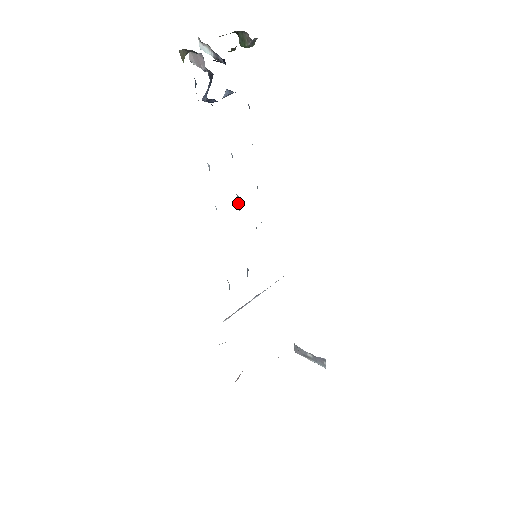
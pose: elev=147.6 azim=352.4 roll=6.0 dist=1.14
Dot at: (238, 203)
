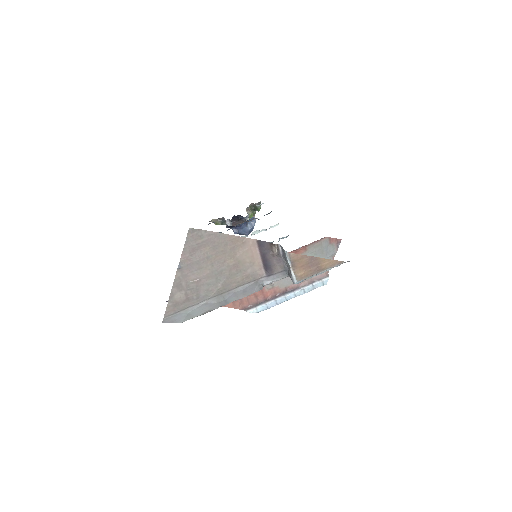
Dot at: occluded
